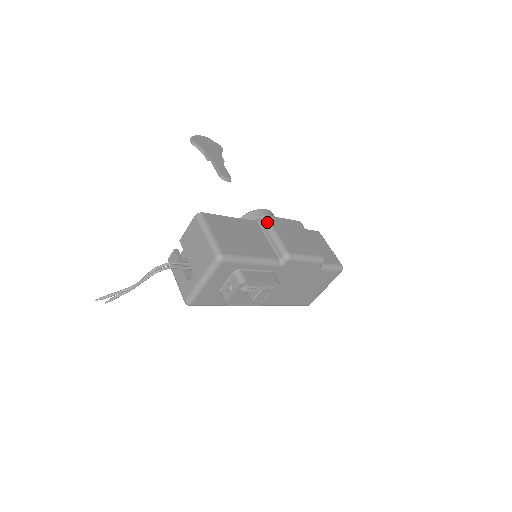
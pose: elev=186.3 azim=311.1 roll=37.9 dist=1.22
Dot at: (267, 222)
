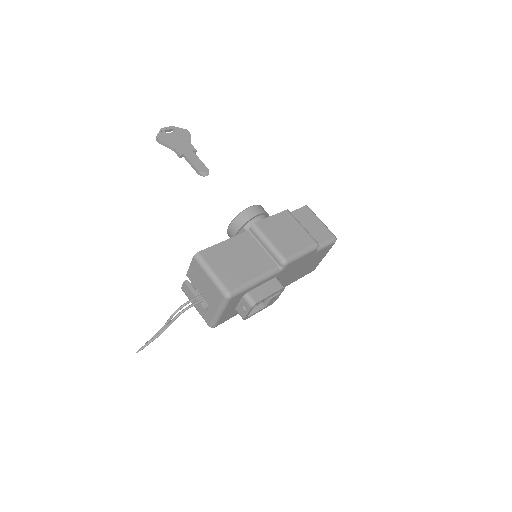
Dot at: (258, 231)
